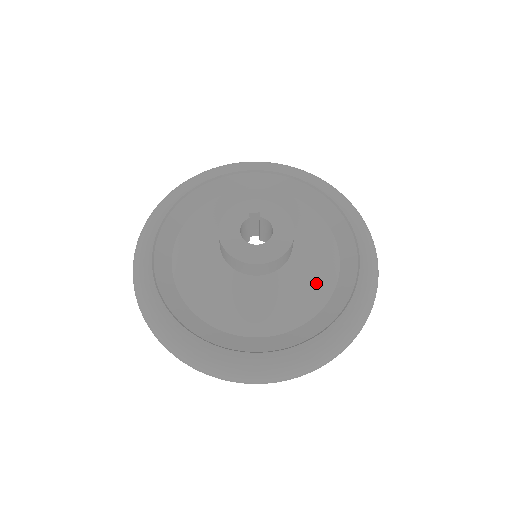
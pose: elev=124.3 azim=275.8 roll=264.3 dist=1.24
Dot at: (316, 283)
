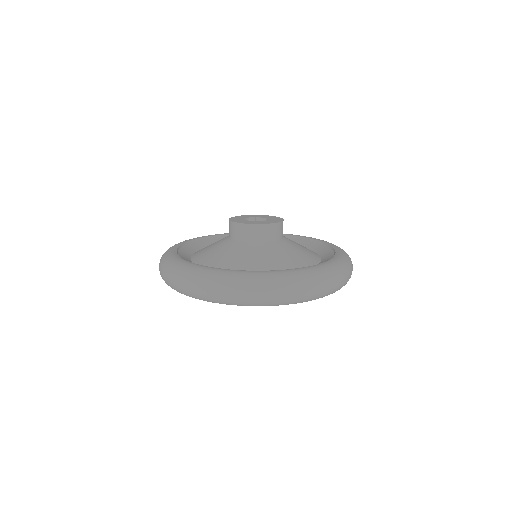
Dot at: (307, 253)
